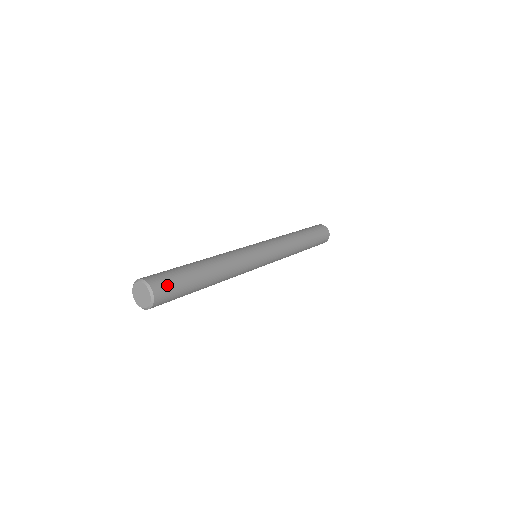
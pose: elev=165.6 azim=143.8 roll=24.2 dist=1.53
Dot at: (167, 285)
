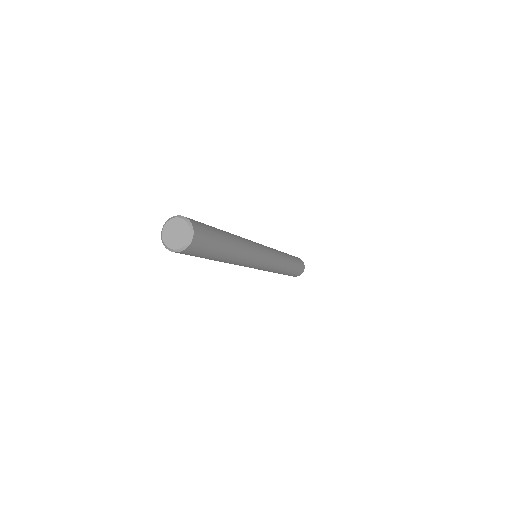
Dot at: (199, 223)
